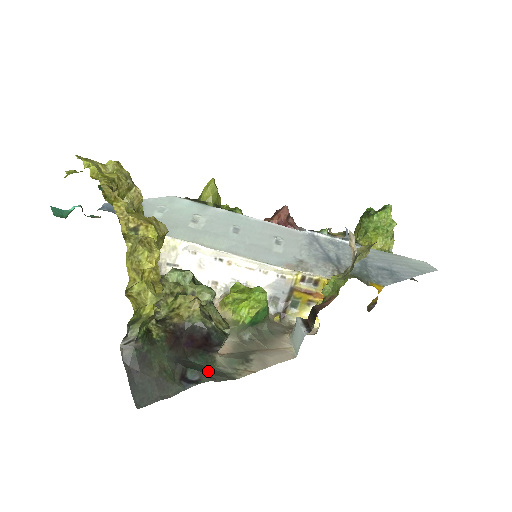
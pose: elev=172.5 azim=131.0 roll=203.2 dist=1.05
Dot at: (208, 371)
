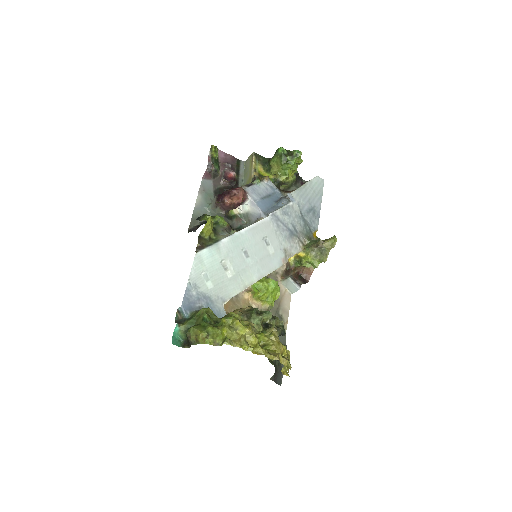
Dot at: occluded
